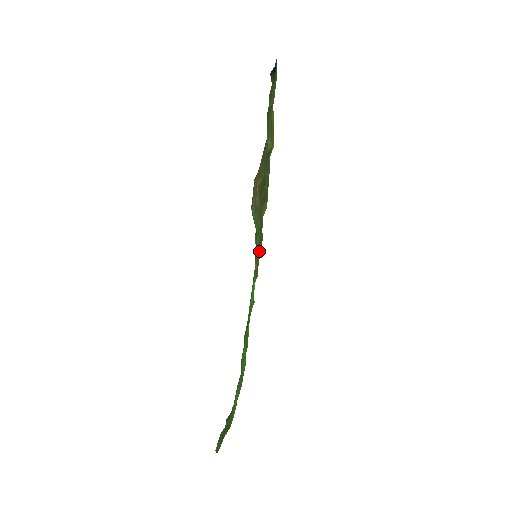
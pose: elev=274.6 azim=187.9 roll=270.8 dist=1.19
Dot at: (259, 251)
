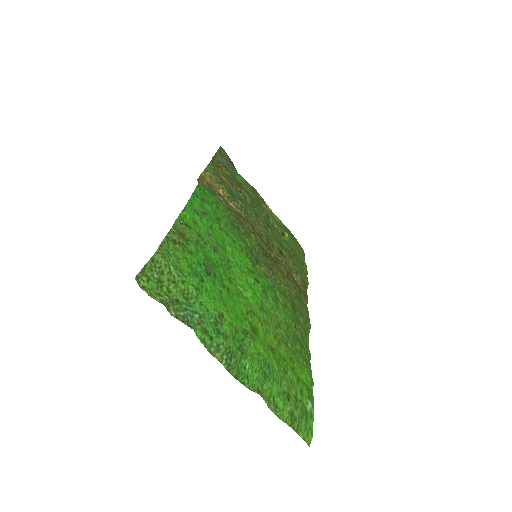
Dot at: (286, 284)
